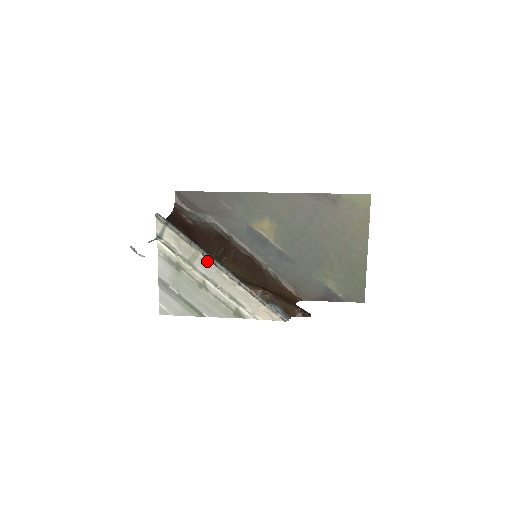
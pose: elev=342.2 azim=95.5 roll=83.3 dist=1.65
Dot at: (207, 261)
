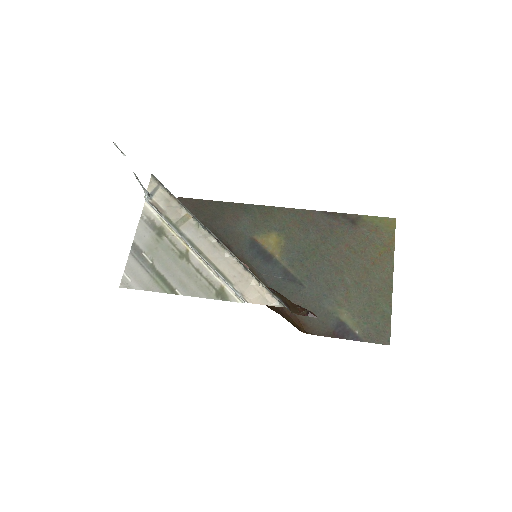
Dot at: (197, 225)
